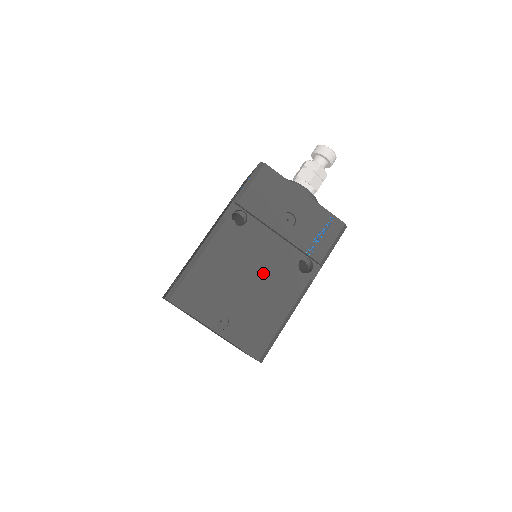
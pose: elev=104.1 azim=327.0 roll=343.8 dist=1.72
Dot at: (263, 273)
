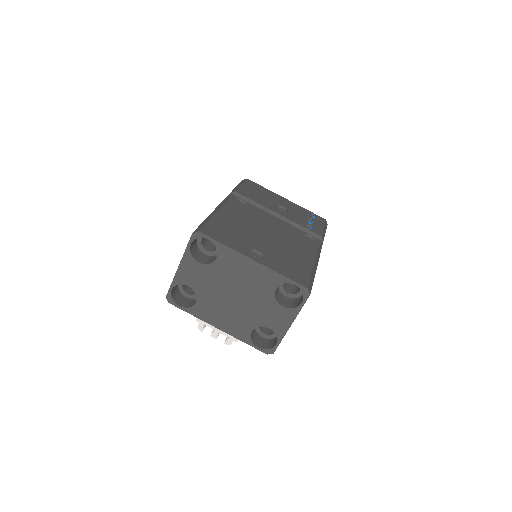
Dot at: (278, 232)
